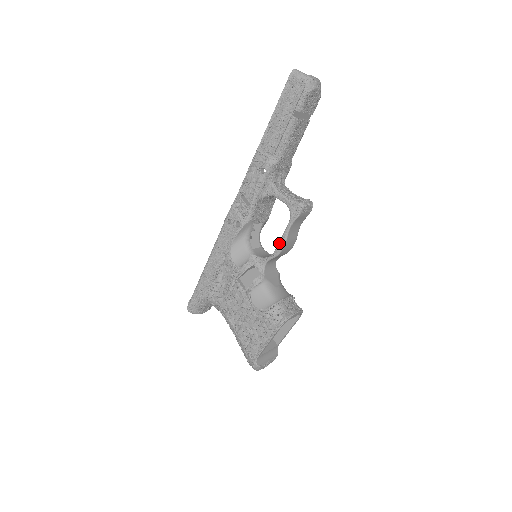
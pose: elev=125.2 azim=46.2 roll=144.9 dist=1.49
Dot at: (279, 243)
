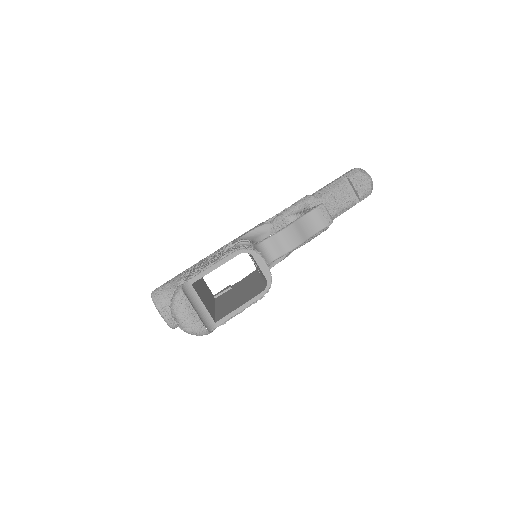
Dot at: (286, 226)
